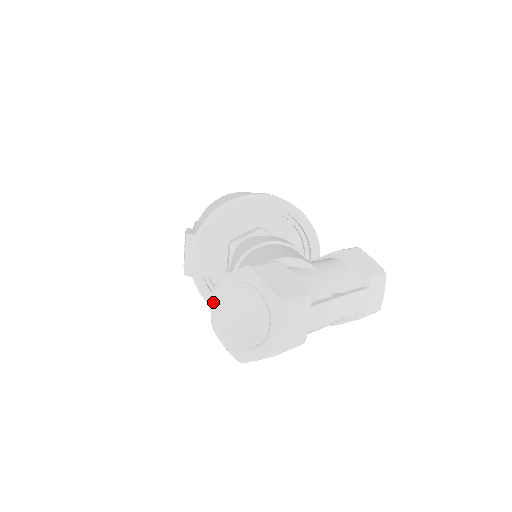
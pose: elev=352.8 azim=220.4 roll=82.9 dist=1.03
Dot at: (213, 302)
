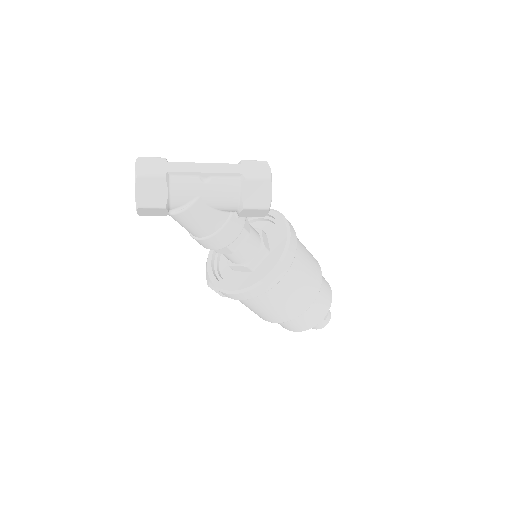
Dot at: occluded
